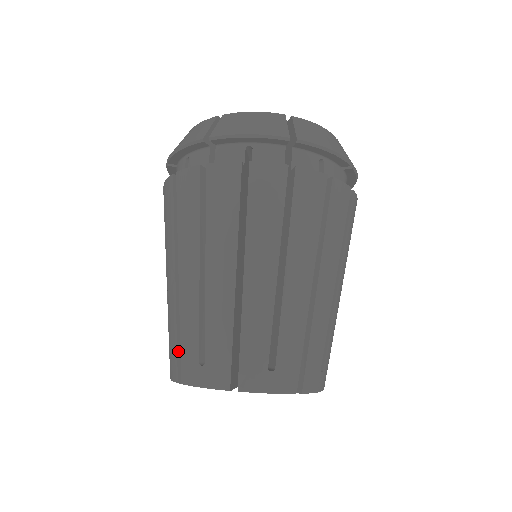
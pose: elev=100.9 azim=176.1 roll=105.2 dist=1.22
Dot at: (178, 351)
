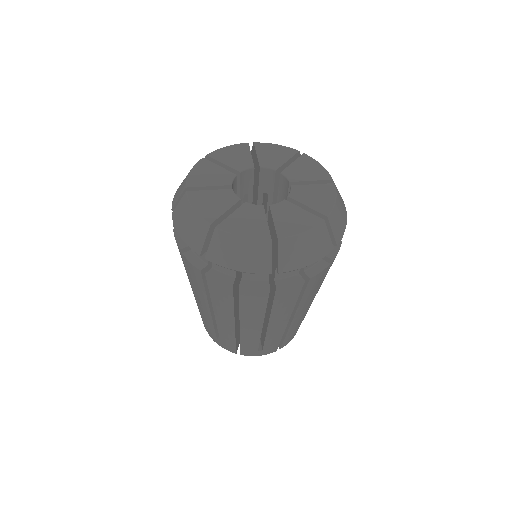
Dot at: occluded
